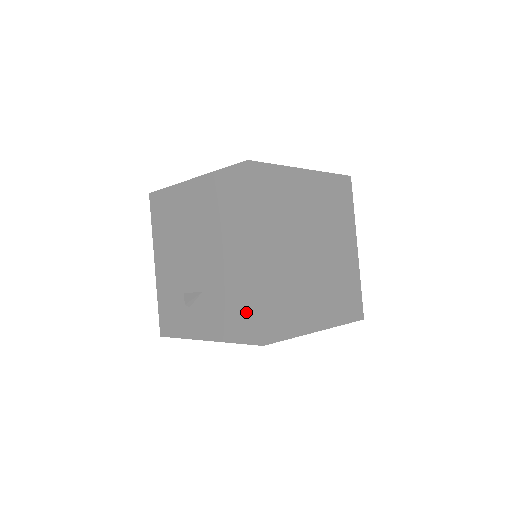
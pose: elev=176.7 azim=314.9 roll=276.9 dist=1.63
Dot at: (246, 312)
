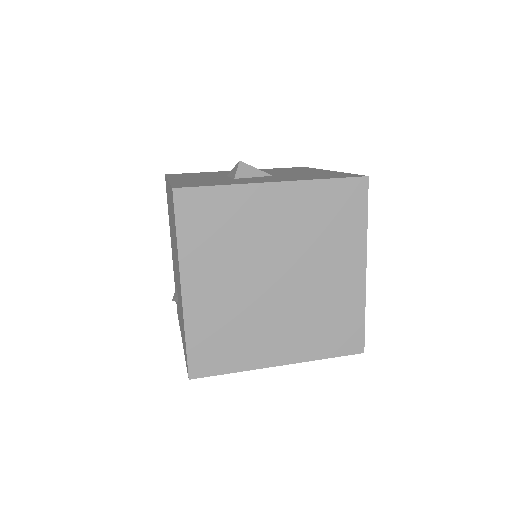
Dot at: (184, 340)
